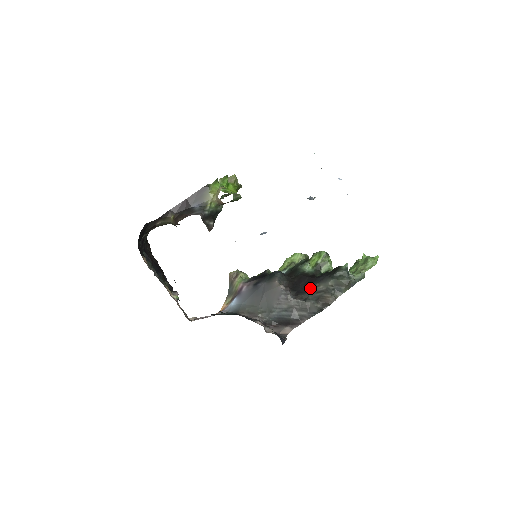
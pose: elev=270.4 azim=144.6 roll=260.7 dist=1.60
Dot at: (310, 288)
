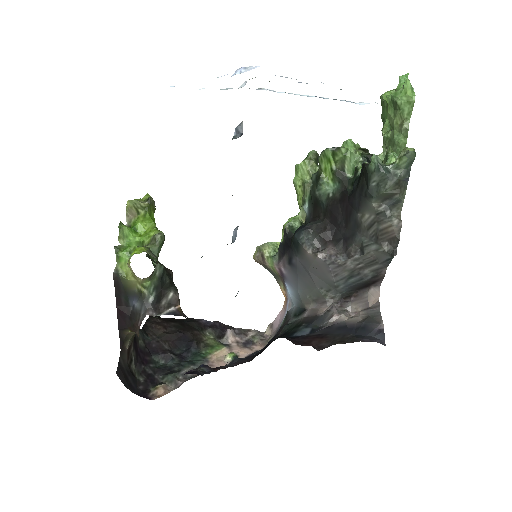
Dot at: (354, 225)
